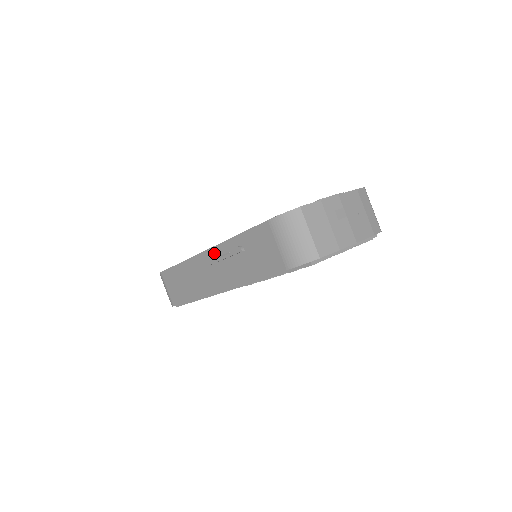
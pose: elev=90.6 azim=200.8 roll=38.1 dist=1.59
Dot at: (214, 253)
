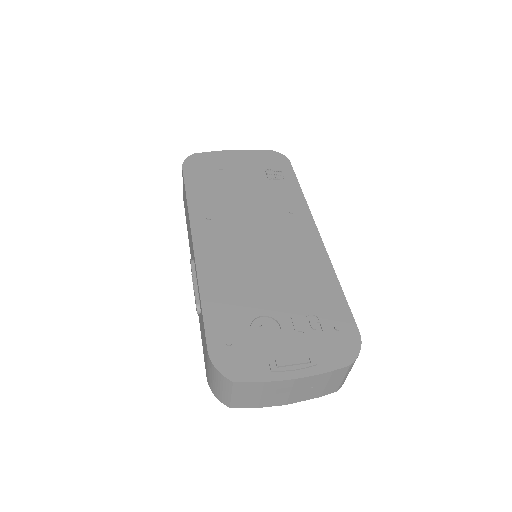
Dot at: (194, 261)
